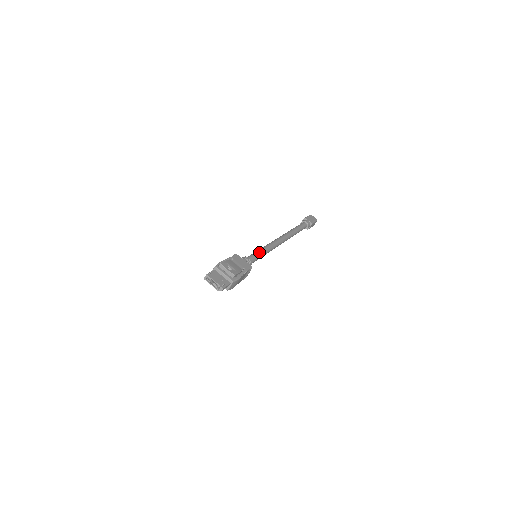
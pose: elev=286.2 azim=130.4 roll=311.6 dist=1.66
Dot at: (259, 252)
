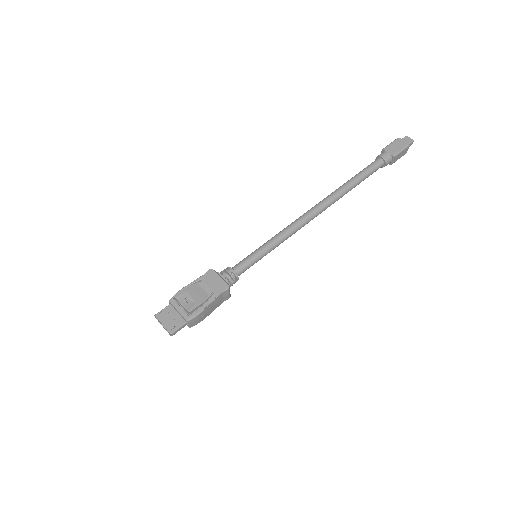
Dot at: (259, 250)
